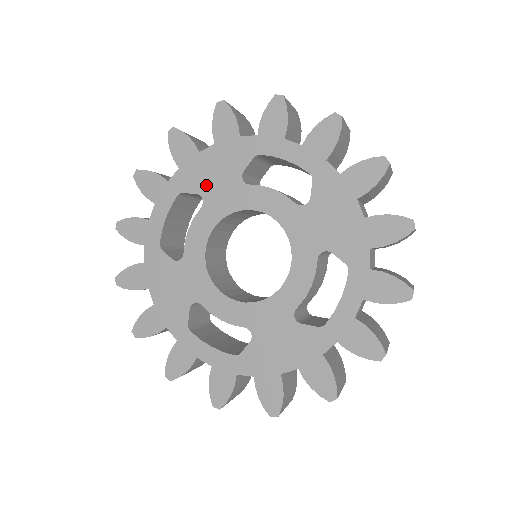
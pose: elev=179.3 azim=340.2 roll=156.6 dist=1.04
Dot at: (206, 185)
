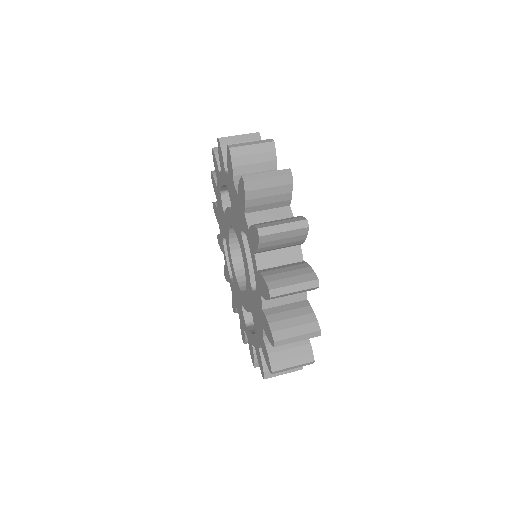
Dot at: (233, 205)
